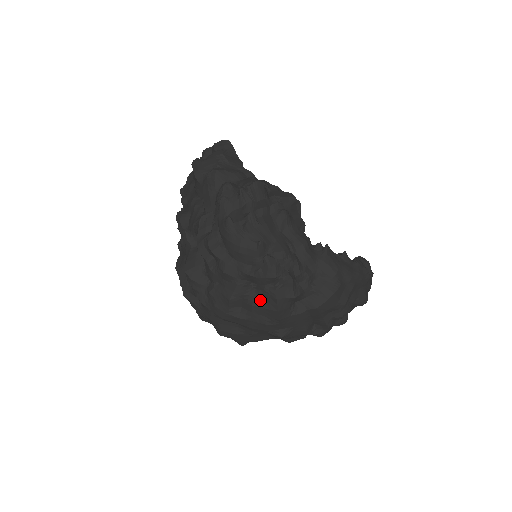
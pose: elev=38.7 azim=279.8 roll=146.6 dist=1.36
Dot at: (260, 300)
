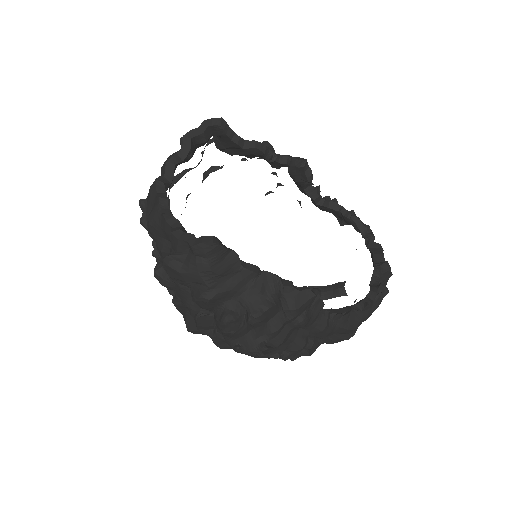
Dot at: occluded
